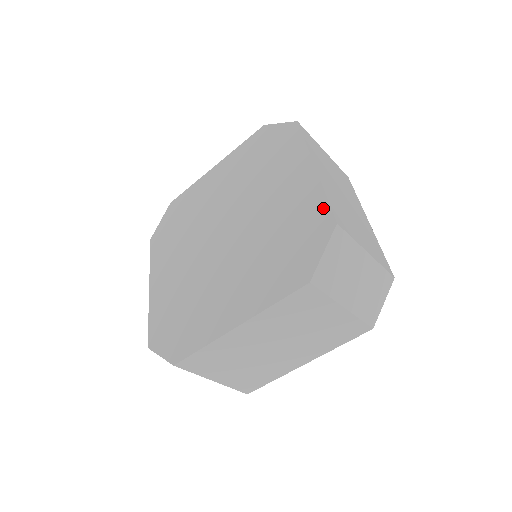
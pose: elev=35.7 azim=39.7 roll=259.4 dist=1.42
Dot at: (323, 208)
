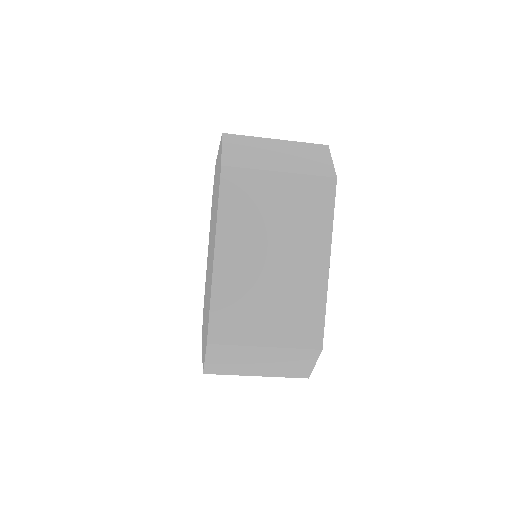
Dot at: occluded
